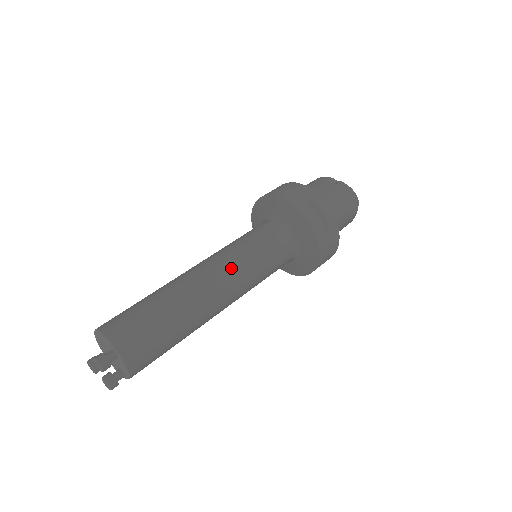
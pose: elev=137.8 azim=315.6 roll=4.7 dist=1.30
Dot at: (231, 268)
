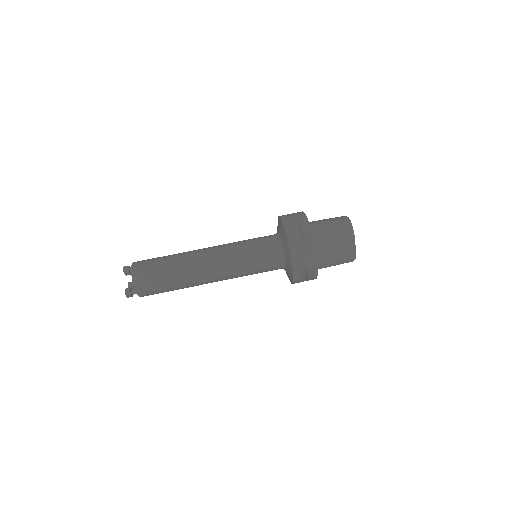
Dot at: (227, 276)
